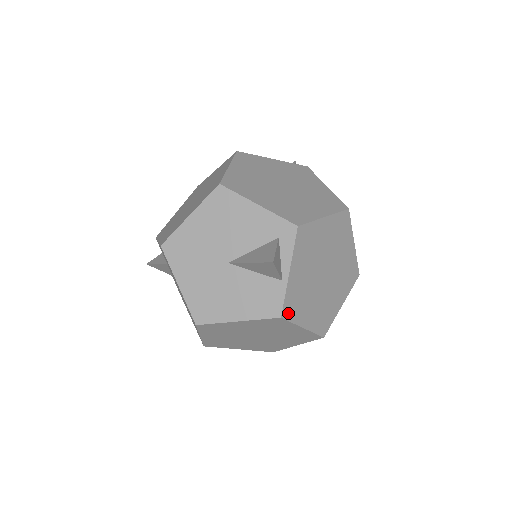
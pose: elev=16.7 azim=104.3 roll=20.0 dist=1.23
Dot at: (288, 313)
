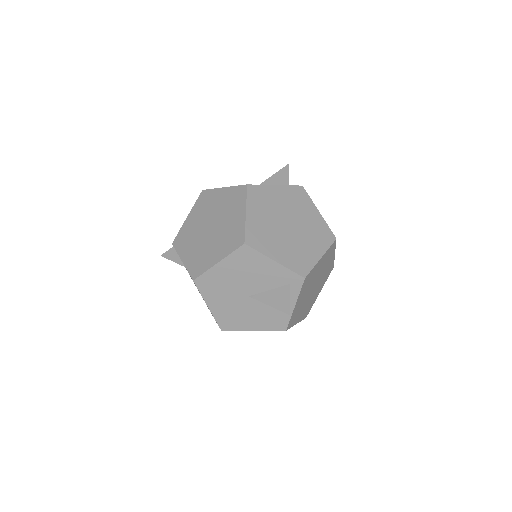
Dot at: (290, 325)
